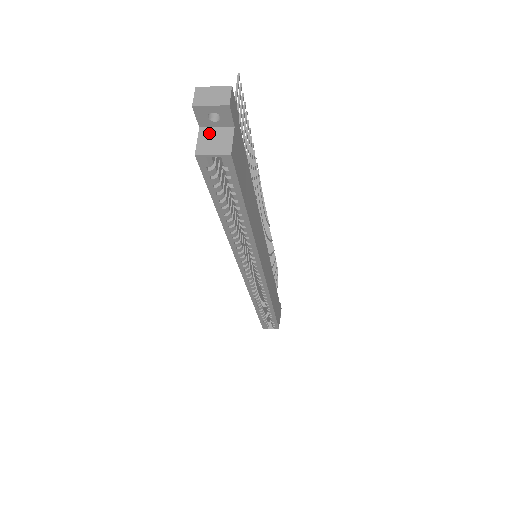
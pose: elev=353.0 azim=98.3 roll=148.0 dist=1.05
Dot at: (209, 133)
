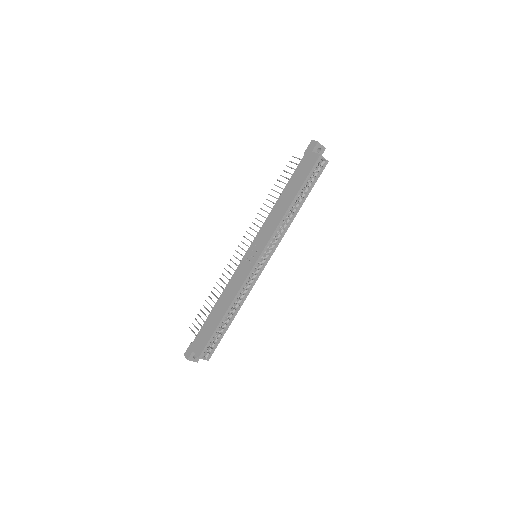
Dot at: occluded
